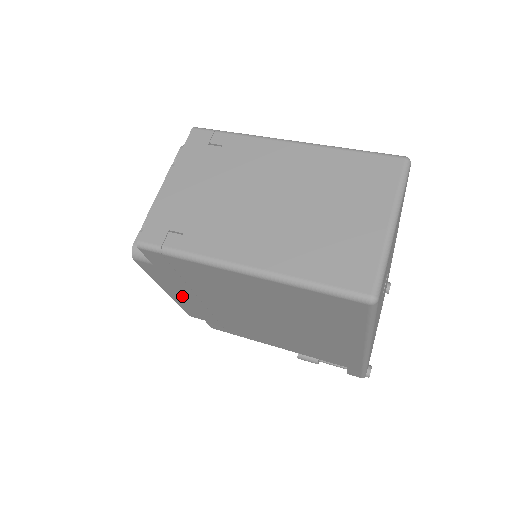
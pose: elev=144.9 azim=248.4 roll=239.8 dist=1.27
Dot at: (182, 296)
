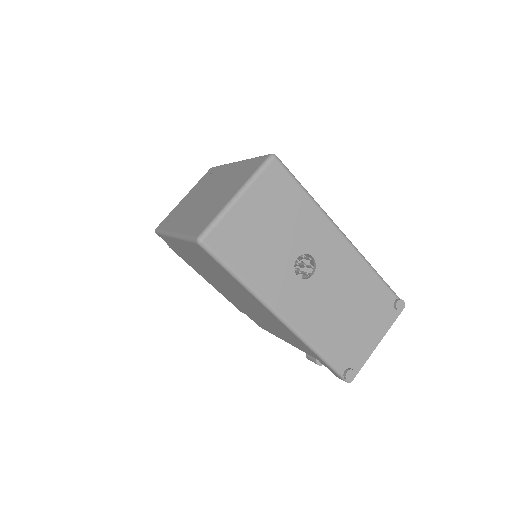
Dot at: (211, 283)
